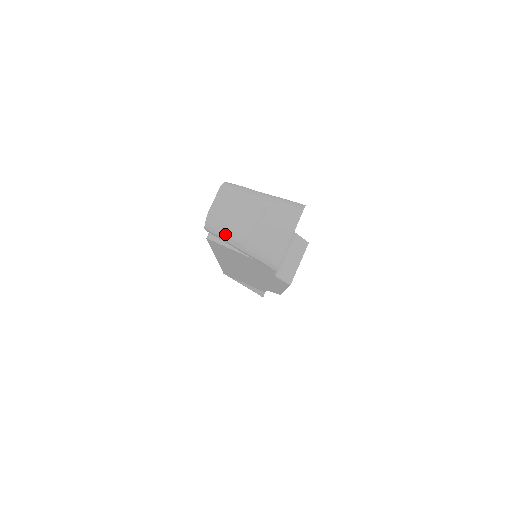
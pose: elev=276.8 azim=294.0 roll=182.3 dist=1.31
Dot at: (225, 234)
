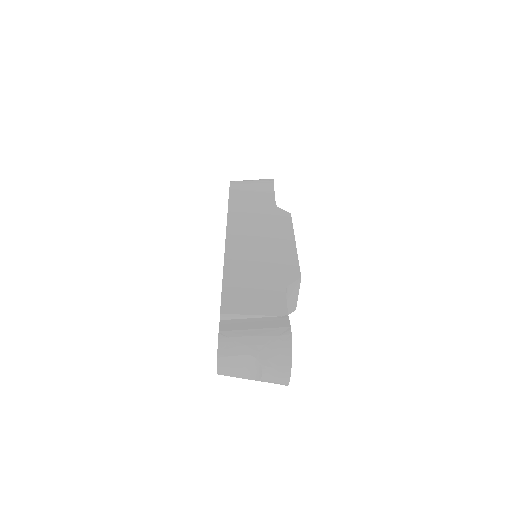
Dot at: occluded
